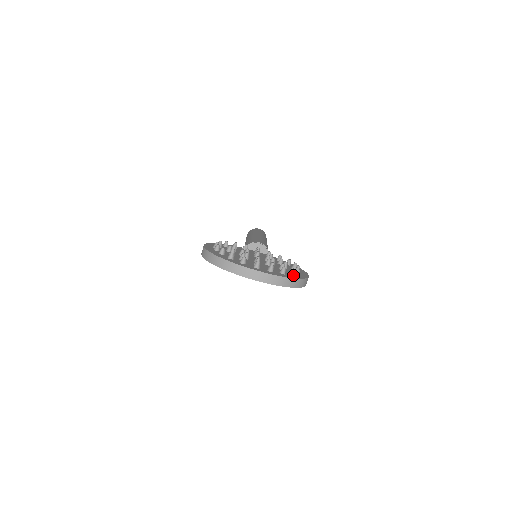
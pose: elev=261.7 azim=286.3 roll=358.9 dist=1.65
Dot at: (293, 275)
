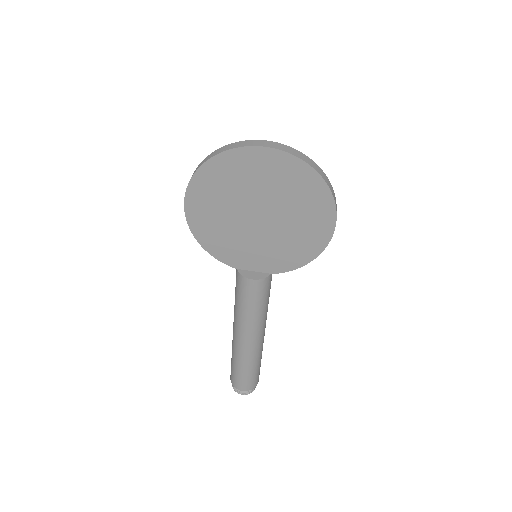
Dot at: occluded
